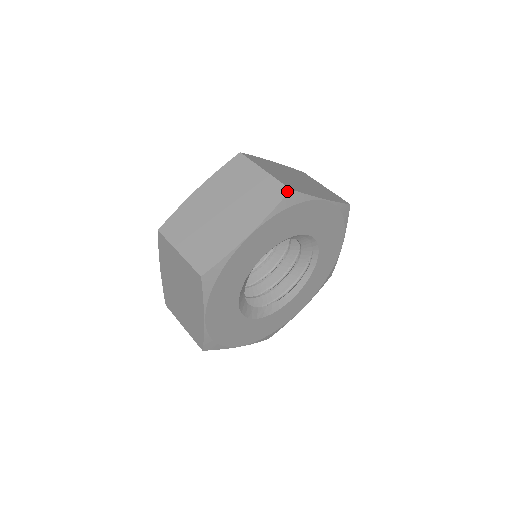
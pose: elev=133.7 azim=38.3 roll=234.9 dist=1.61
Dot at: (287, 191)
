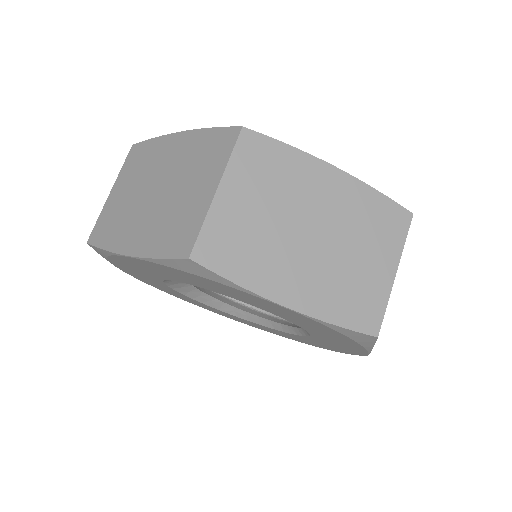
Dot at: (185, 255)
